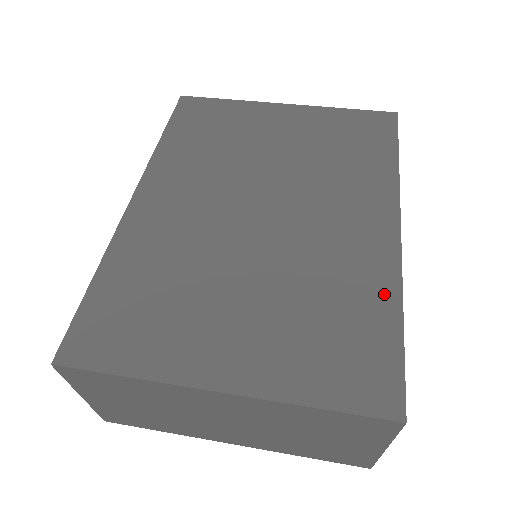
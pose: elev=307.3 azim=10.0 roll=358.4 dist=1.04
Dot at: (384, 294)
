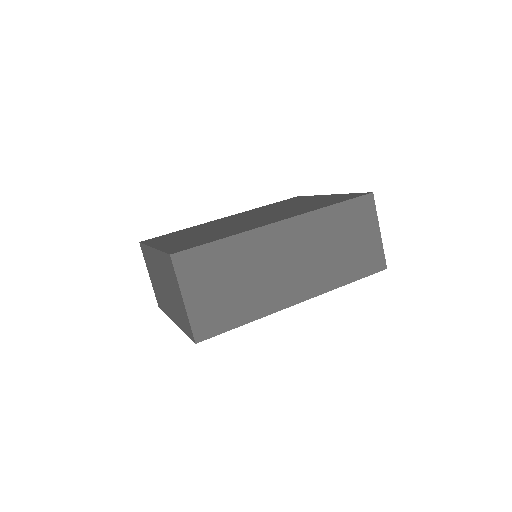
Dot at: occluded
